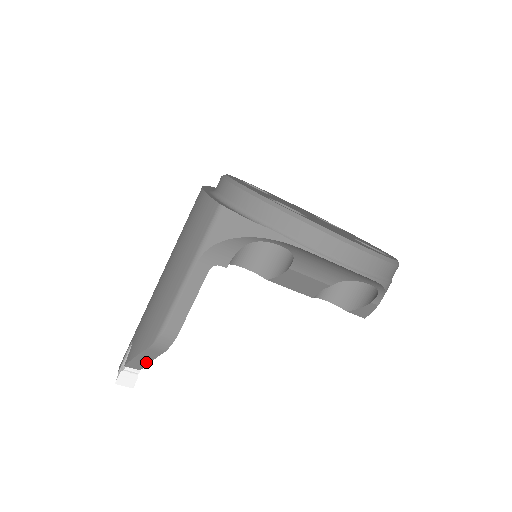
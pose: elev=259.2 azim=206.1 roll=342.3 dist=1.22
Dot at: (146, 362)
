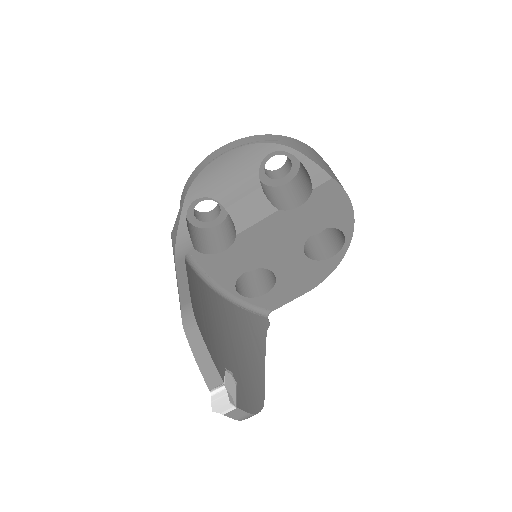
Dot at: (210, 361)
